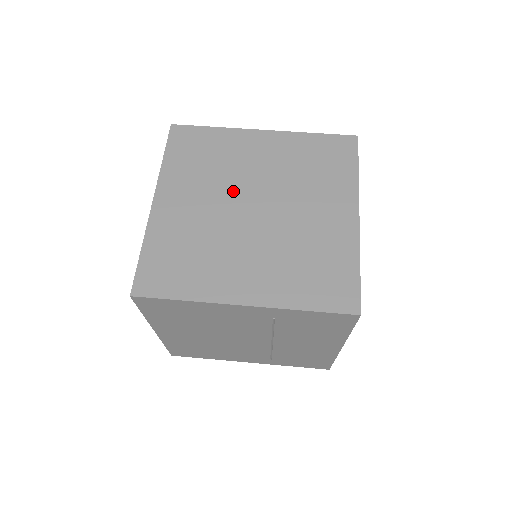
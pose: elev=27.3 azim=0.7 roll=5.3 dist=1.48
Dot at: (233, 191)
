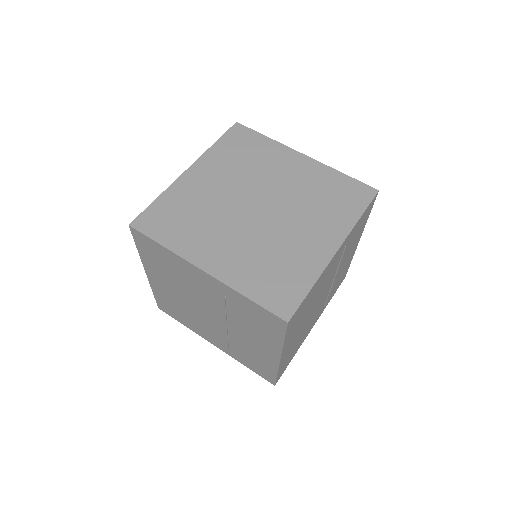
Dot at: (250, 188)
